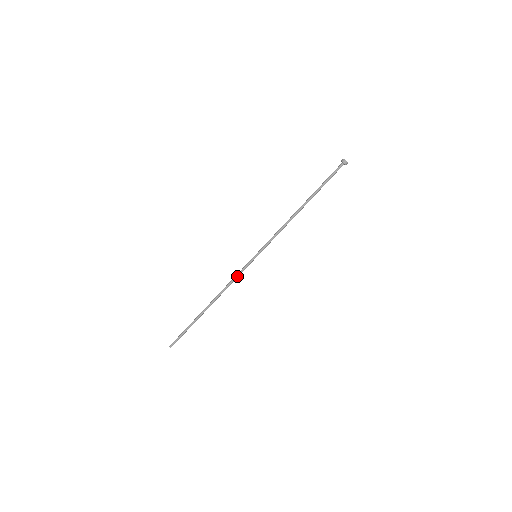
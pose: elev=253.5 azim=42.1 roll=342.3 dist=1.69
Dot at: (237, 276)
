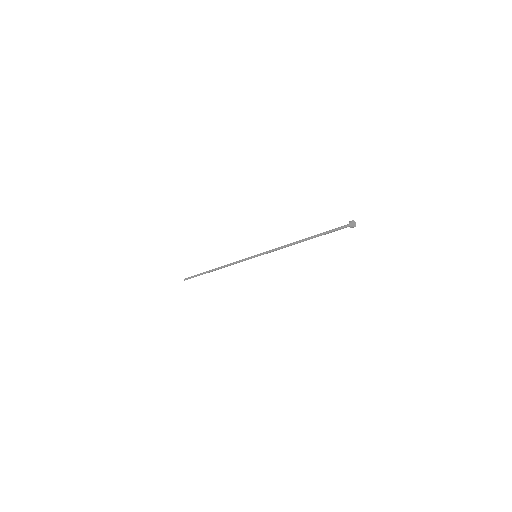
Dot at: (238, 262)
